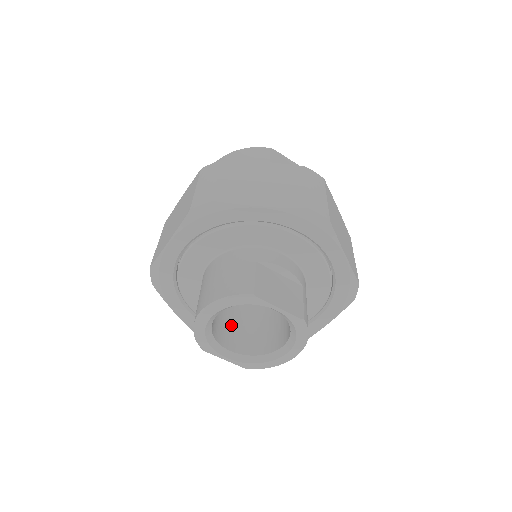
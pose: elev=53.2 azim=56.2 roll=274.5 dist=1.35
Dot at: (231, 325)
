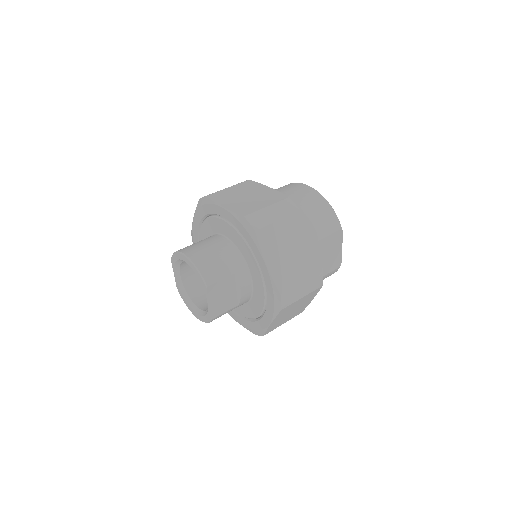
Dot at: occluded
